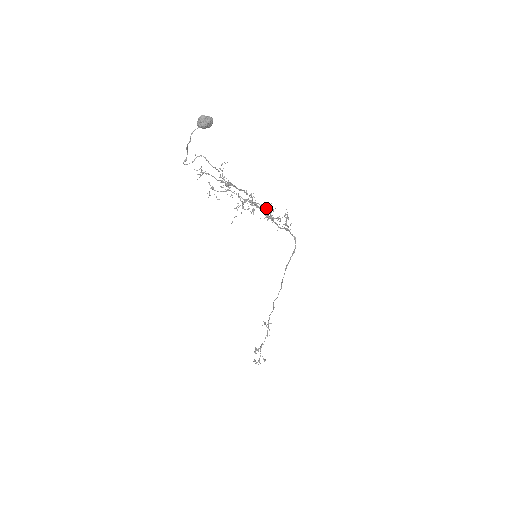
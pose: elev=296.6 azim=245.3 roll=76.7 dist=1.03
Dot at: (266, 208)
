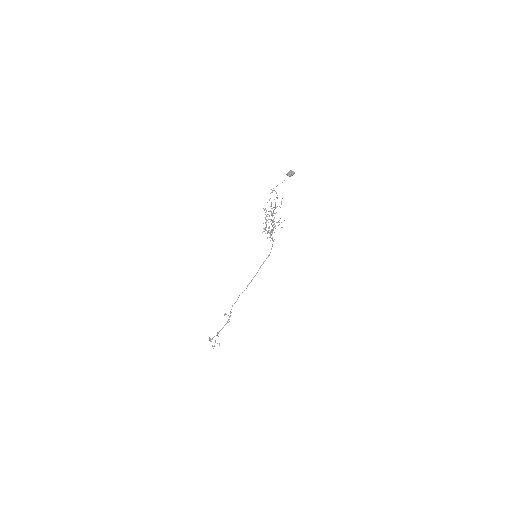
Dot at: occluded
